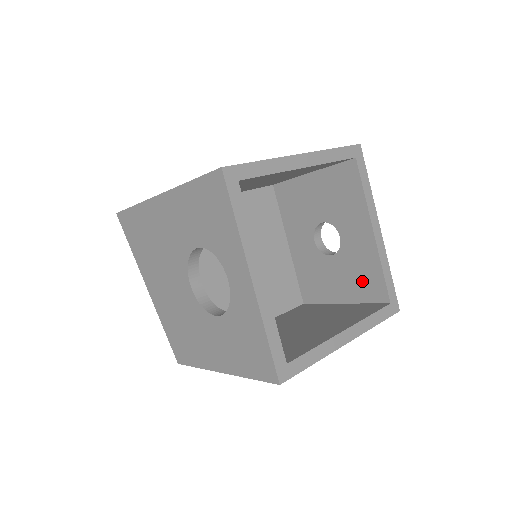
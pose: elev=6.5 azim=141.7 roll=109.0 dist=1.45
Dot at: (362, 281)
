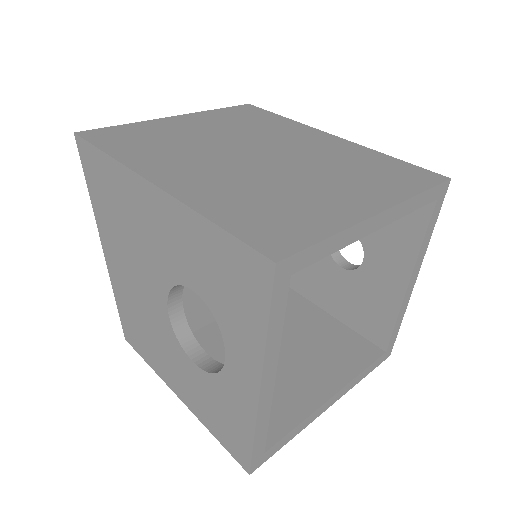
Dot at: (365, 314)
